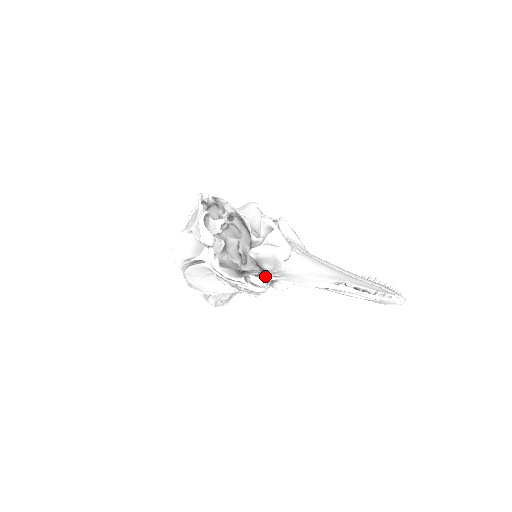
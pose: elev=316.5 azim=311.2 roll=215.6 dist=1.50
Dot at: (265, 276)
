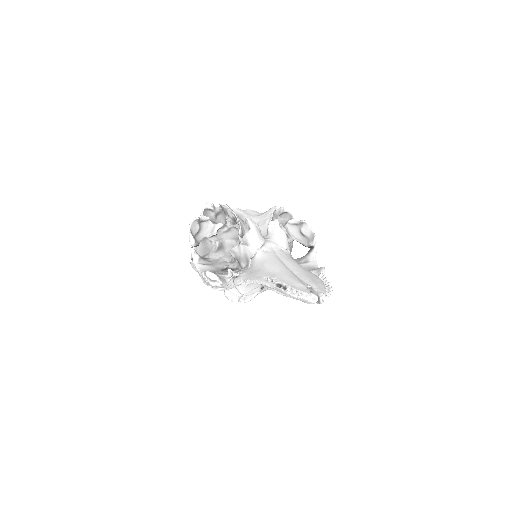
Dot at: (230, 272)
